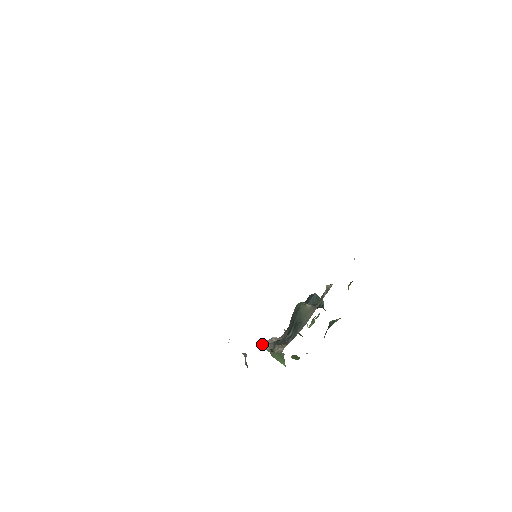
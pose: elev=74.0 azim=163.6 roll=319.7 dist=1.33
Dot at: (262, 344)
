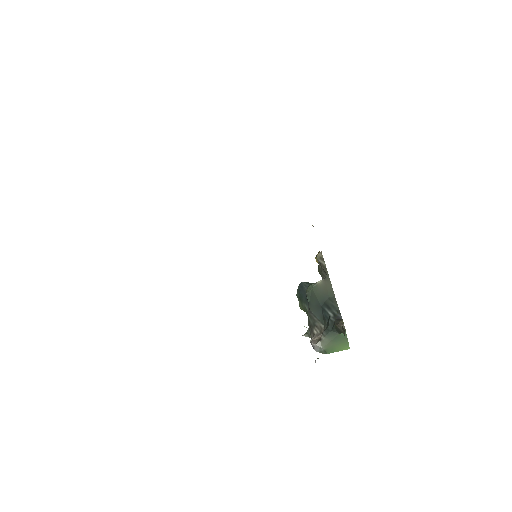
Dot at: (313, 348)
